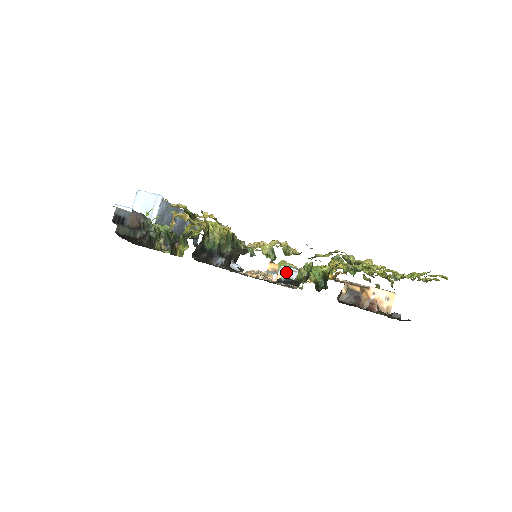
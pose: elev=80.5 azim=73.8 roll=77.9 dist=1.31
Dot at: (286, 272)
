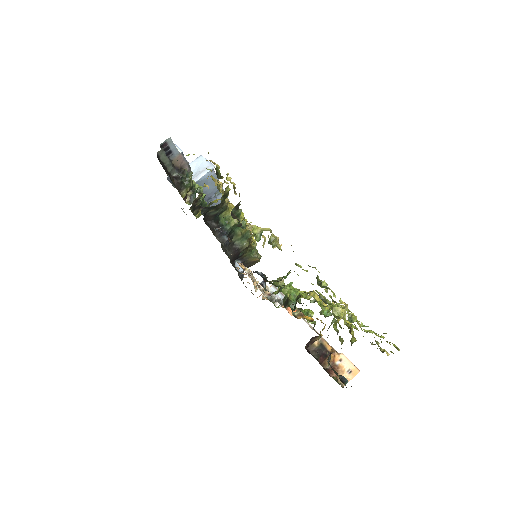
Dot at: occluded
